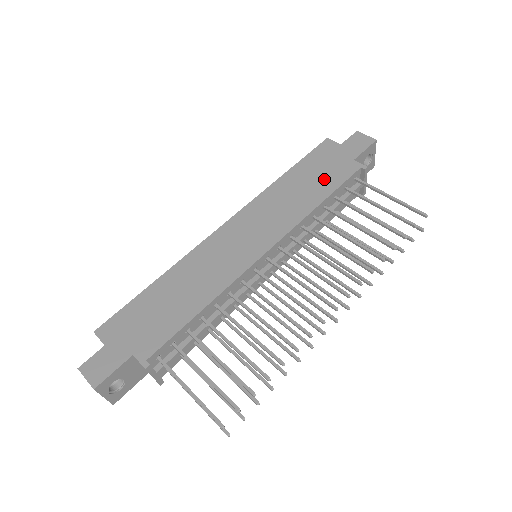
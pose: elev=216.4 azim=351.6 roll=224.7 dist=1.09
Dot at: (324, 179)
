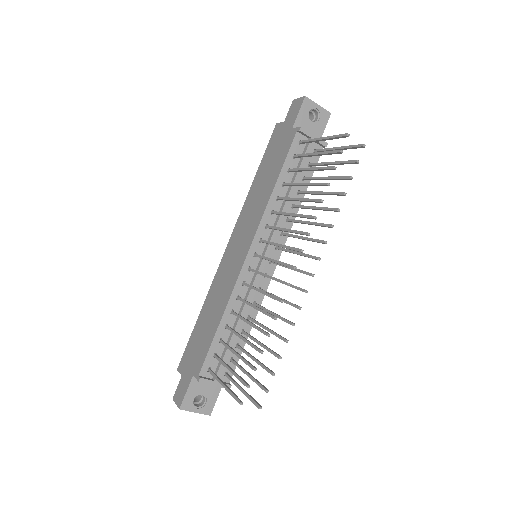
Dot at: (276, 162)
